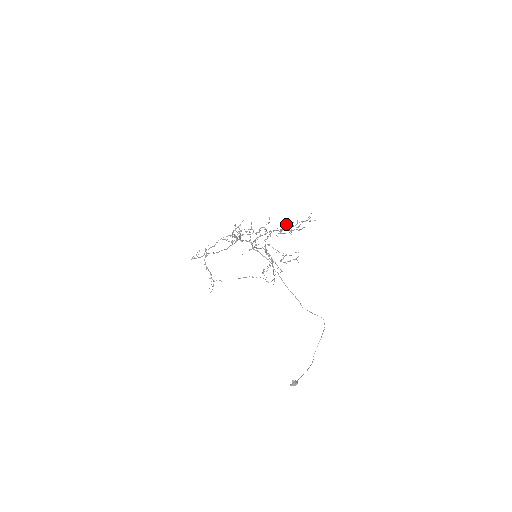
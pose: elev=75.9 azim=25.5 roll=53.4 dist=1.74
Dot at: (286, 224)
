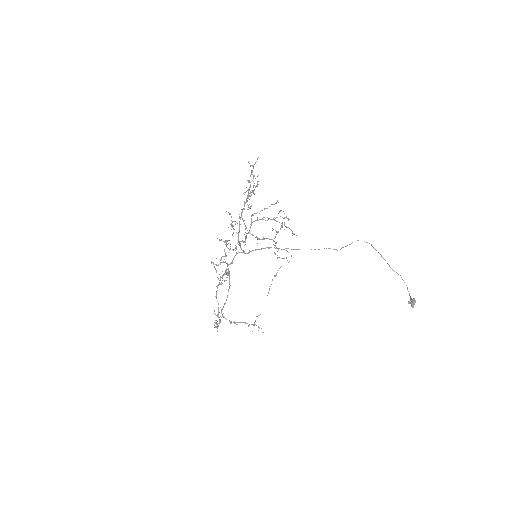
Dot at: (243, 193)
